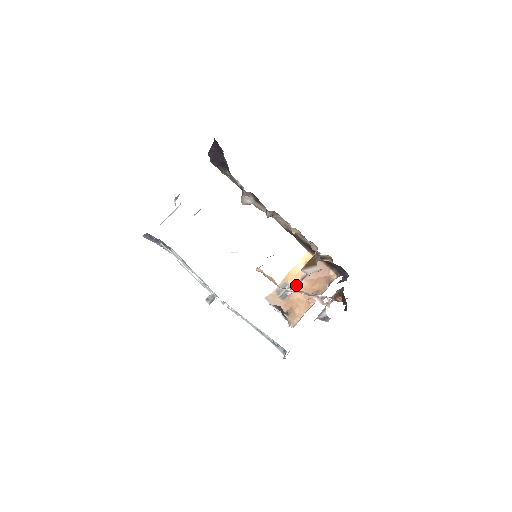
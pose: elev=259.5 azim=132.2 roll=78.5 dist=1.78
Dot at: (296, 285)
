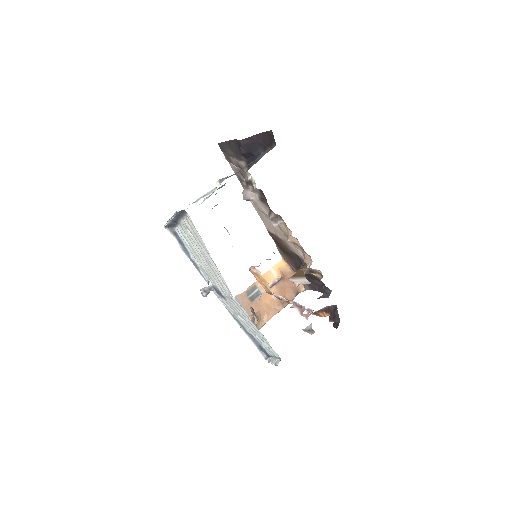
Dot at: occluded
